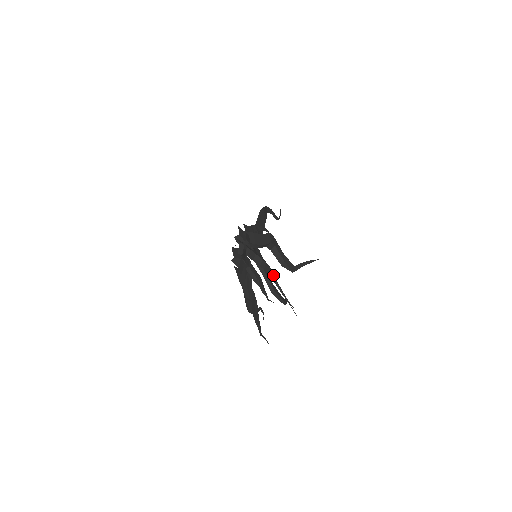
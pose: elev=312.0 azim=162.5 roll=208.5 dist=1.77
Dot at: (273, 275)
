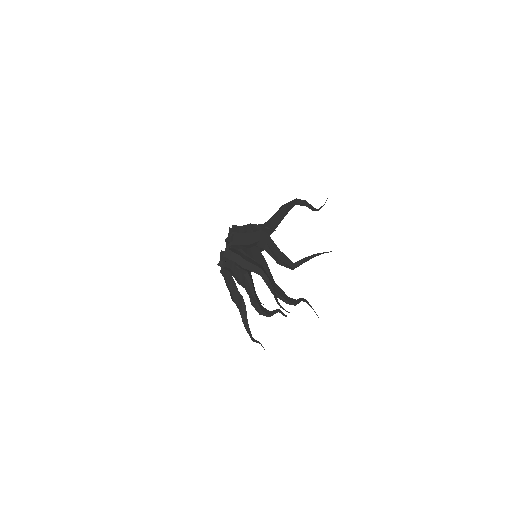
Dot at: (264, 275)
